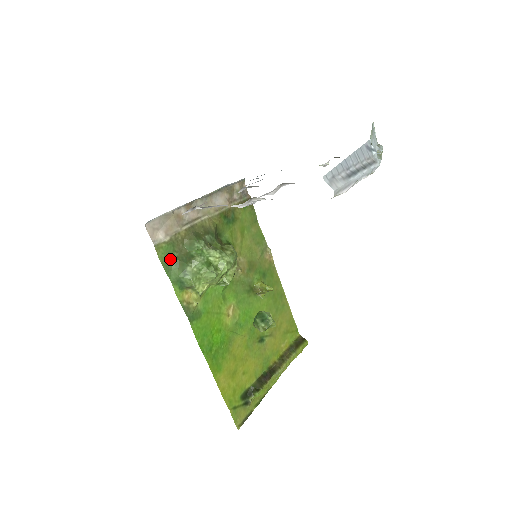
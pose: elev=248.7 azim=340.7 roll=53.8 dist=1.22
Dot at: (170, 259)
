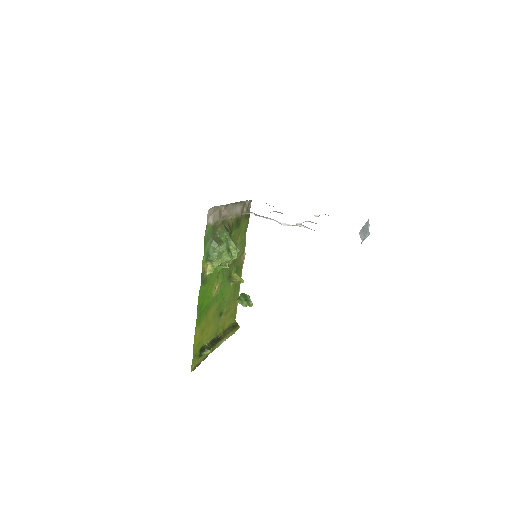
Dot at: (209, 237)
